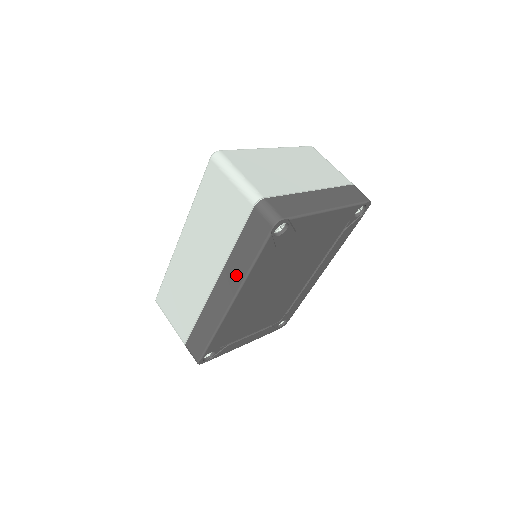
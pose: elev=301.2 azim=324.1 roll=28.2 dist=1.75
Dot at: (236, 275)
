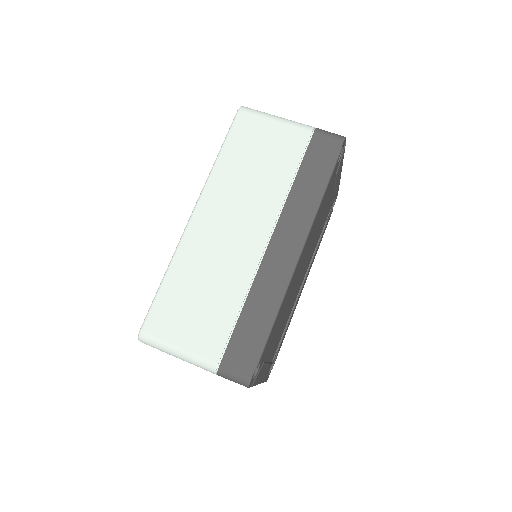
Dot at: (303, 212)
